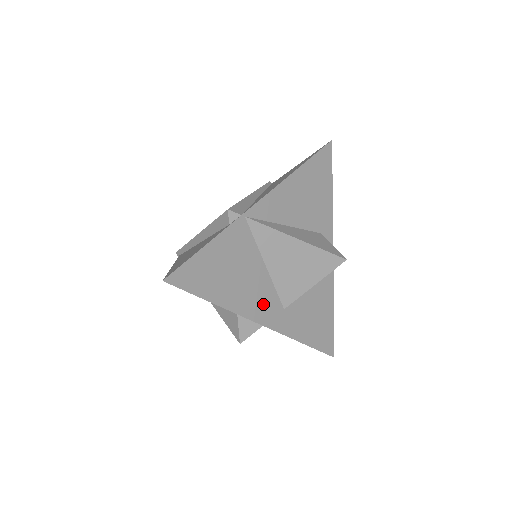
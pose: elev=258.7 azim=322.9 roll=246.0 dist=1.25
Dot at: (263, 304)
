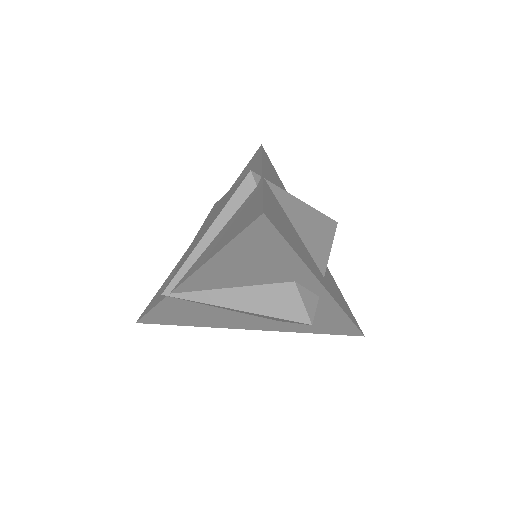
Dot at: (314, 267)
